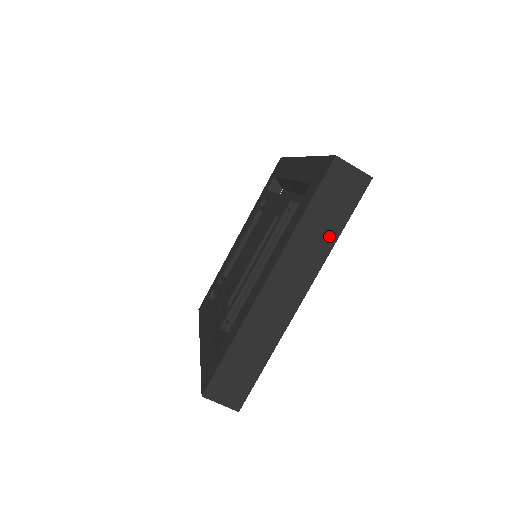
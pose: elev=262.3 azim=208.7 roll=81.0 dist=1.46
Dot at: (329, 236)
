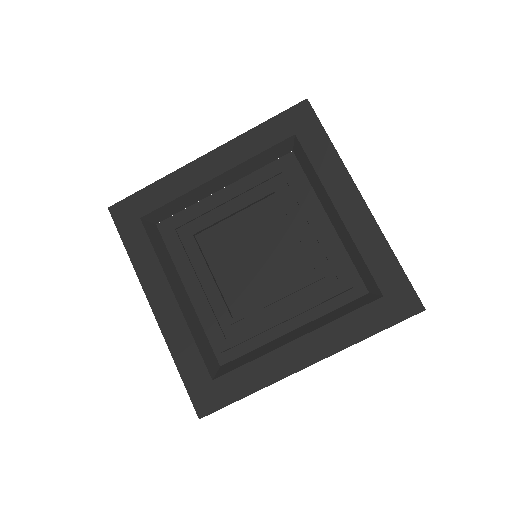
Dot at: occluded
